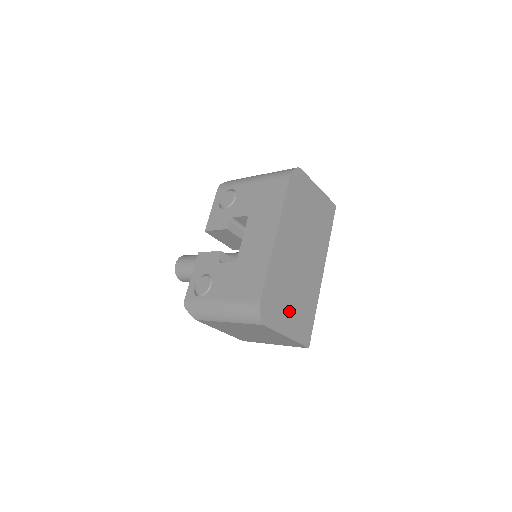
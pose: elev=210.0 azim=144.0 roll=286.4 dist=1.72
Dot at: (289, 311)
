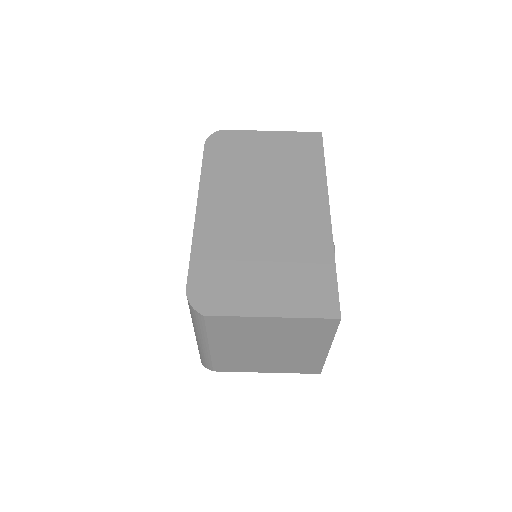
Dot at: (261, 282)
